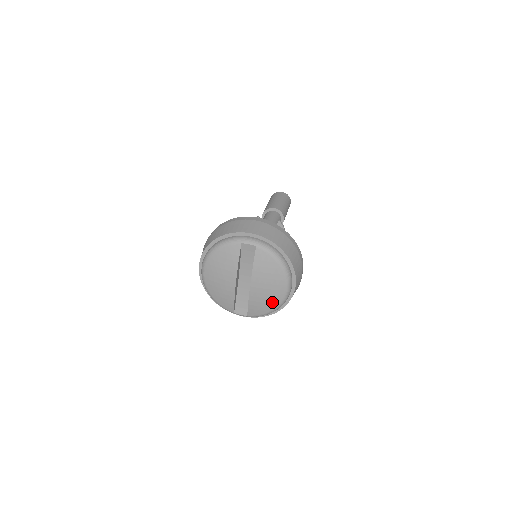
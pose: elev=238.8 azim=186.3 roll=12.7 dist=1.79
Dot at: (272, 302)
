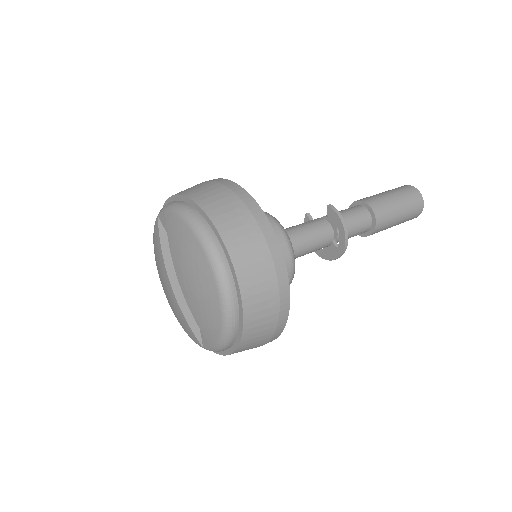
Dot at: (211, 304)
